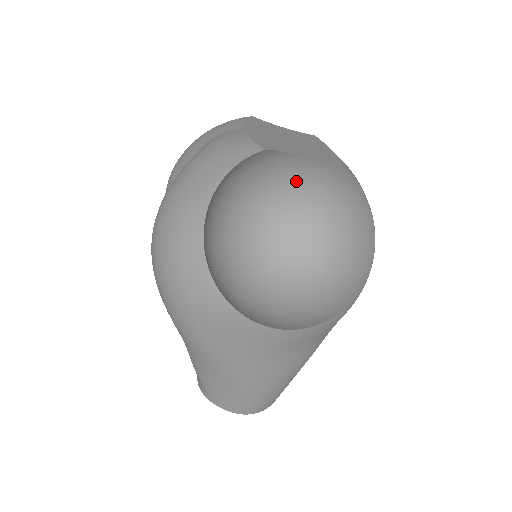
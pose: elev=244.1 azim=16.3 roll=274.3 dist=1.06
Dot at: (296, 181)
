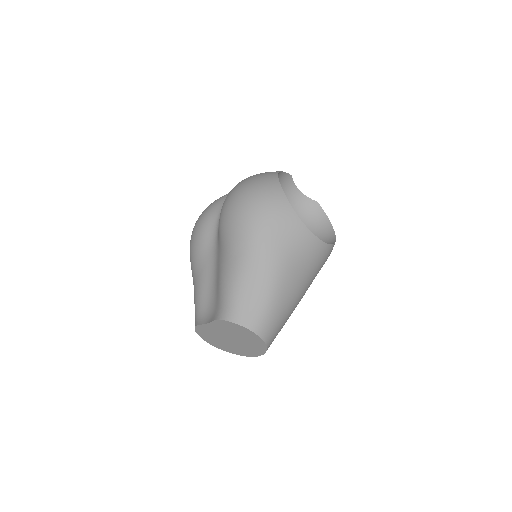
Dot at: (293, 206)
